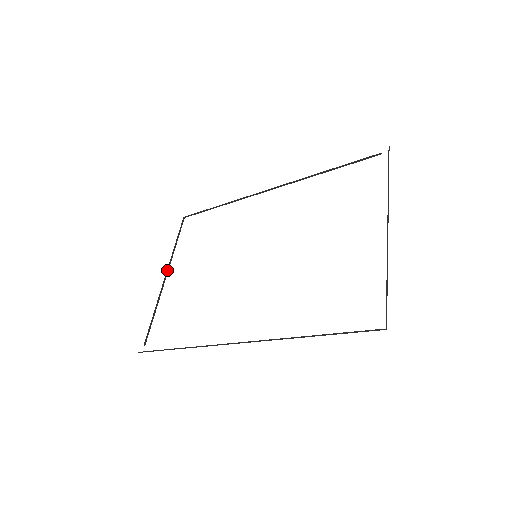
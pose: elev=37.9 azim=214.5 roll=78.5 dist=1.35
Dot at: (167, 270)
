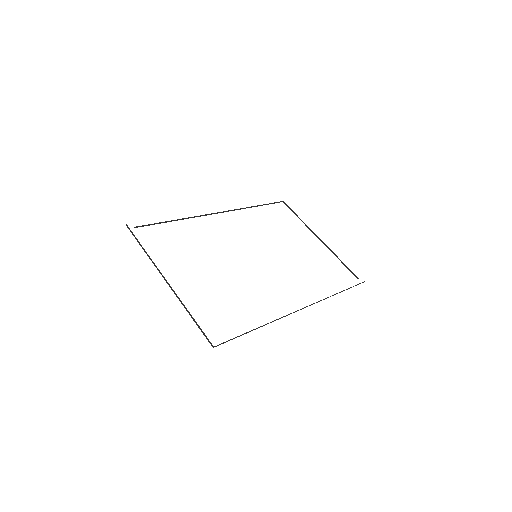
Dot at: occluded
